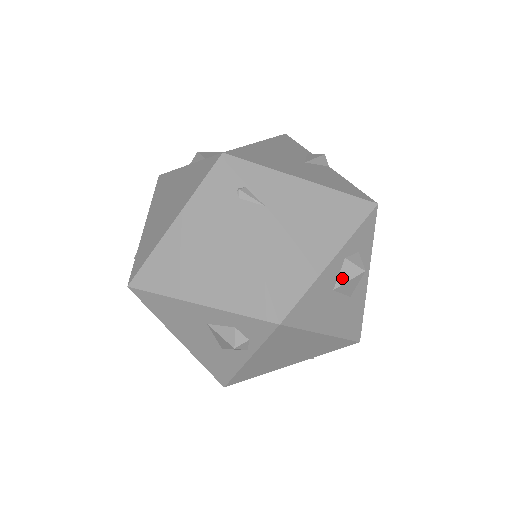
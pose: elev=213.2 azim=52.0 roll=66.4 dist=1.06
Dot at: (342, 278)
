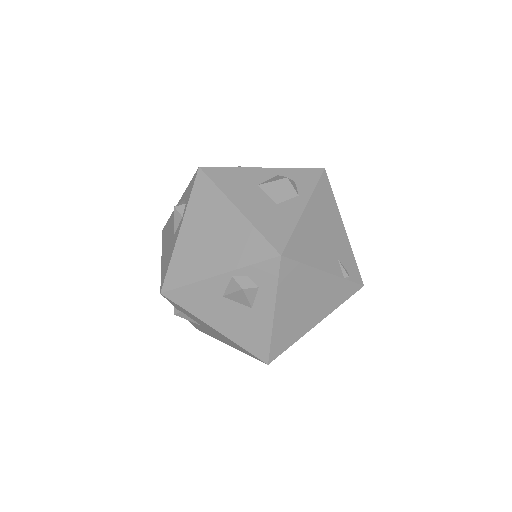
Dot at: (268, 181)
